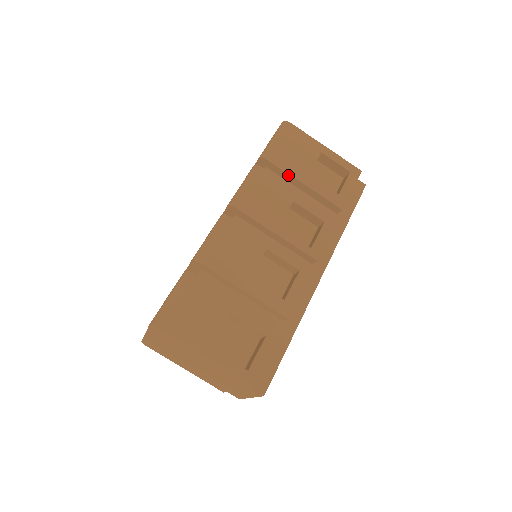
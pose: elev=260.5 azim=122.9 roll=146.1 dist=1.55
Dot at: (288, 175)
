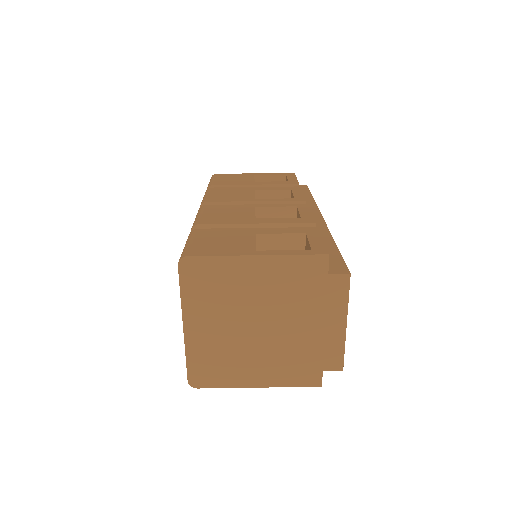
Dot at: (238, 186)
